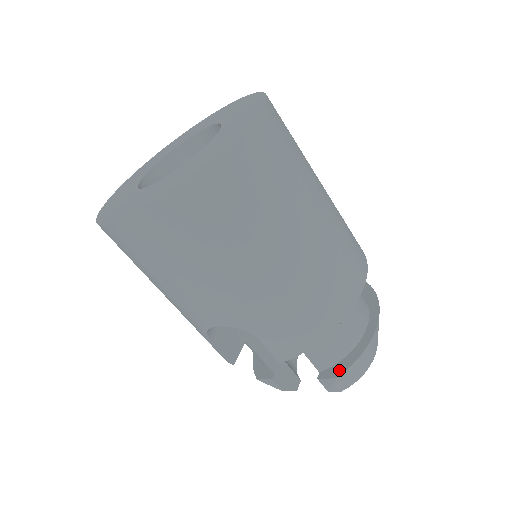
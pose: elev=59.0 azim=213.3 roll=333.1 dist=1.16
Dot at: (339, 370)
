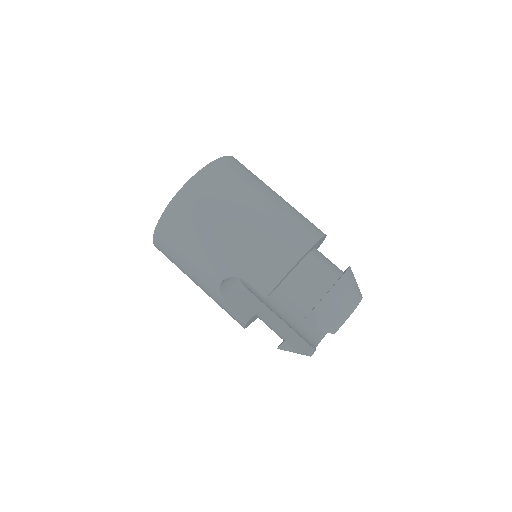
Dot at: (316, 305)
